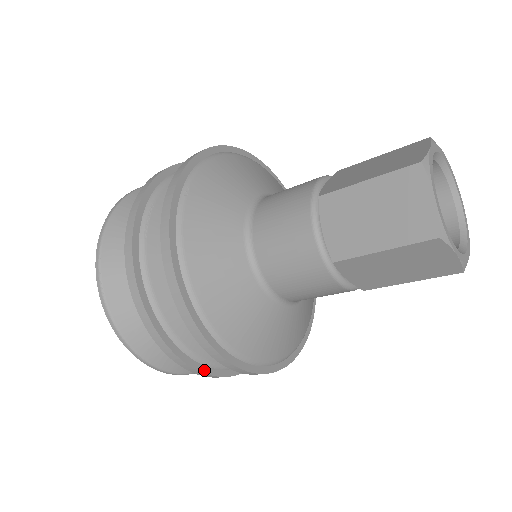
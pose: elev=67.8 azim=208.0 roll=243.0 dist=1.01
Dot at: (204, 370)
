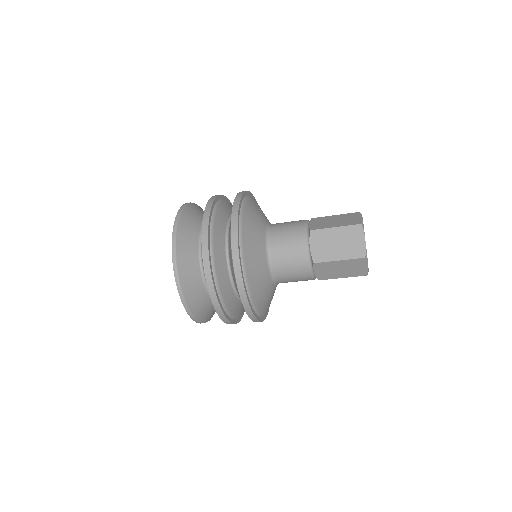
Dot at: (210, 256)
